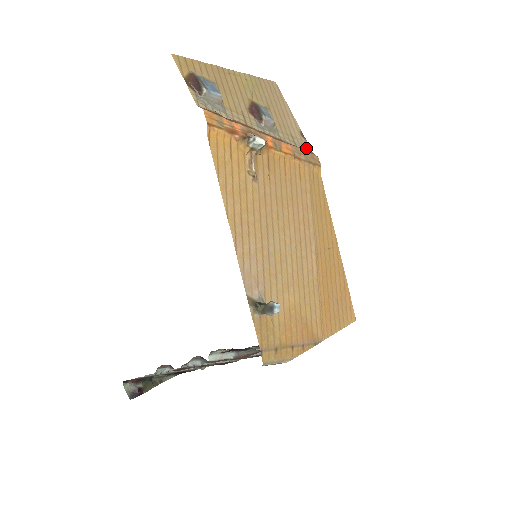
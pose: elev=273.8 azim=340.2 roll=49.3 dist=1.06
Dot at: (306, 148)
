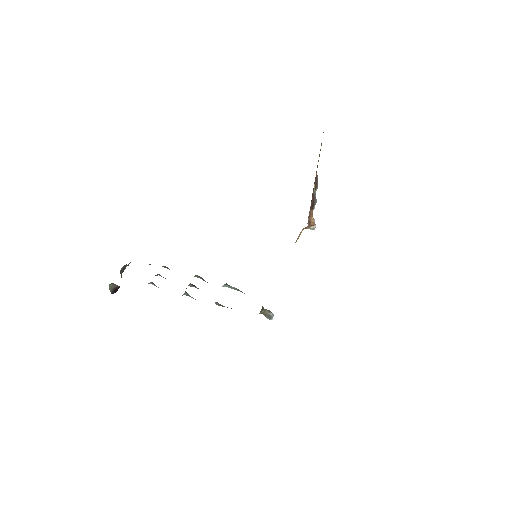
Dot at: occluded
